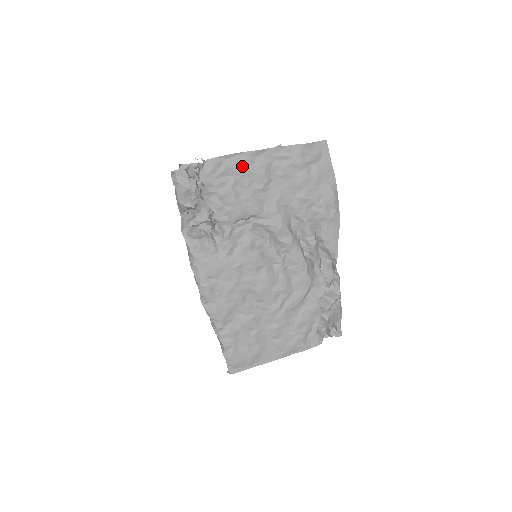
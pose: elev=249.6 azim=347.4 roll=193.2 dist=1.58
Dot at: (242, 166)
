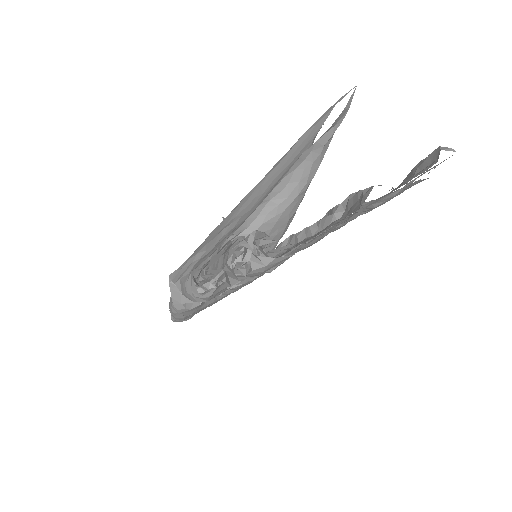
Dot at: occluded
